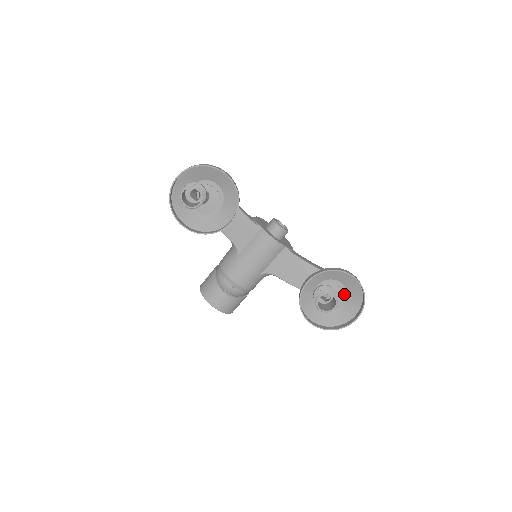
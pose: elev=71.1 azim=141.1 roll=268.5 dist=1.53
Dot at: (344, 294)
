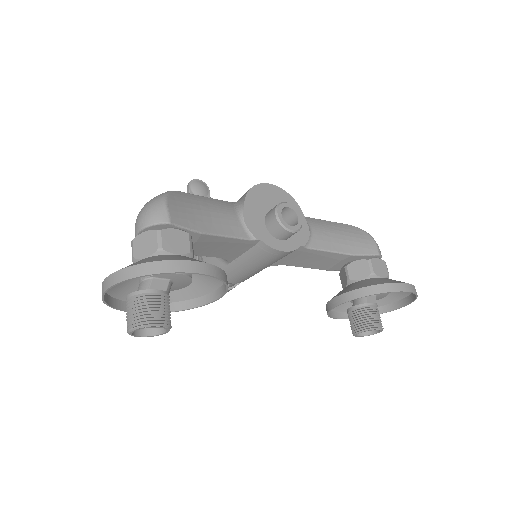
Dot at: (388, 293)
